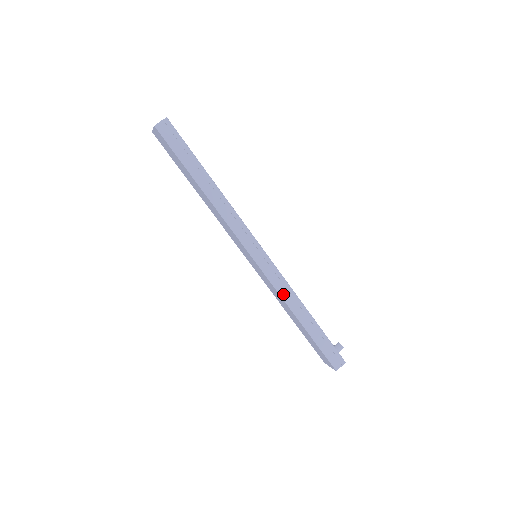
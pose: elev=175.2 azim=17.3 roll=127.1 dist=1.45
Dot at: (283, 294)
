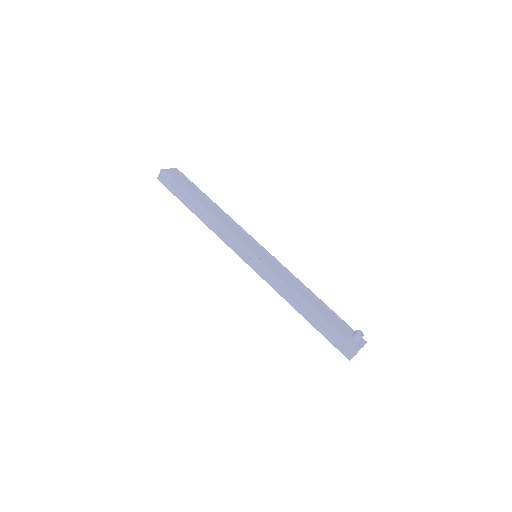
Dot at: (277, 288)
